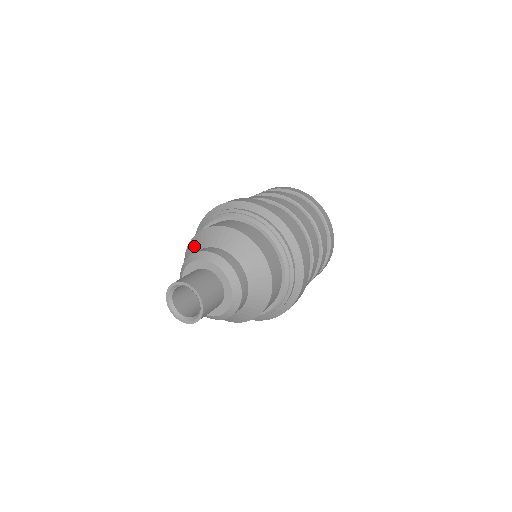
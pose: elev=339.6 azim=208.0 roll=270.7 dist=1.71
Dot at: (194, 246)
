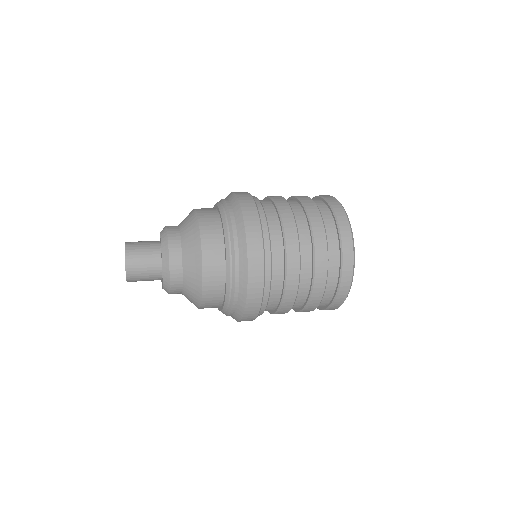
Dot at: occluded
